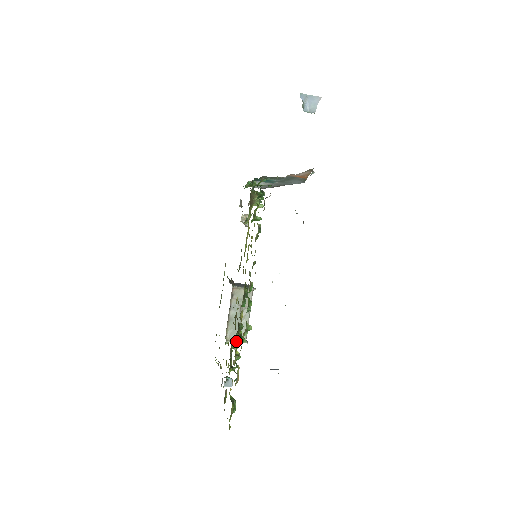
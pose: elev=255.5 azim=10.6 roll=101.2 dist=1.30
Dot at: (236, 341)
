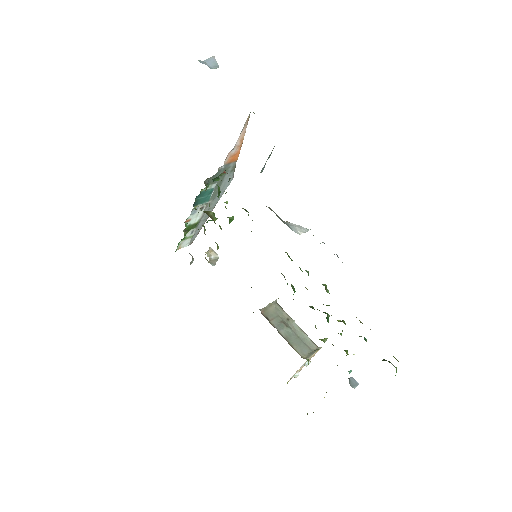
Dot at: (312, 353)
